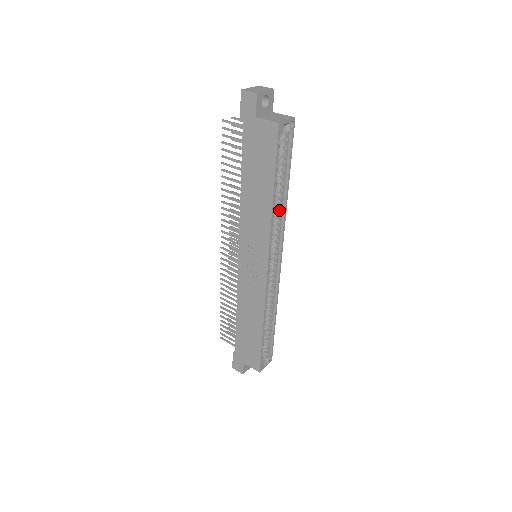
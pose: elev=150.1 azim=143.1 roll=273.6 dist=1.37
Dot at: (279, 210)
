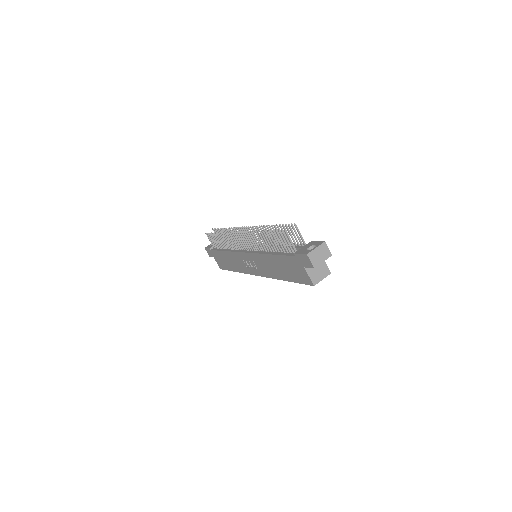
Dot at: occluded
